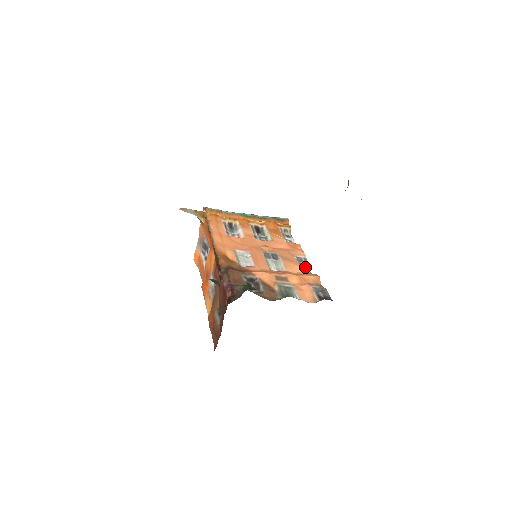
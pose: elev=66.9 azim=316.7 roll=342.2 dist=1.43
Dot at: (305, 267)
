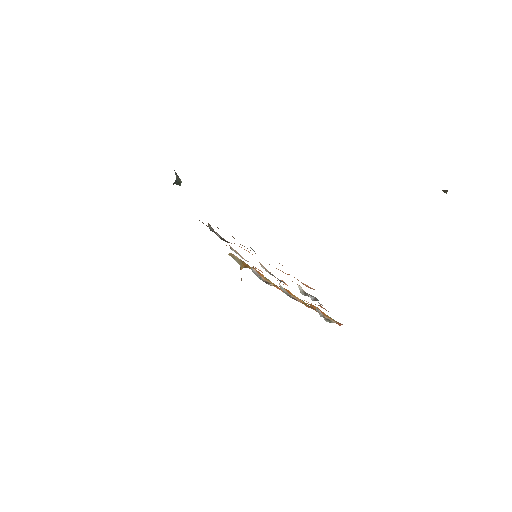
Dot at: occluded
